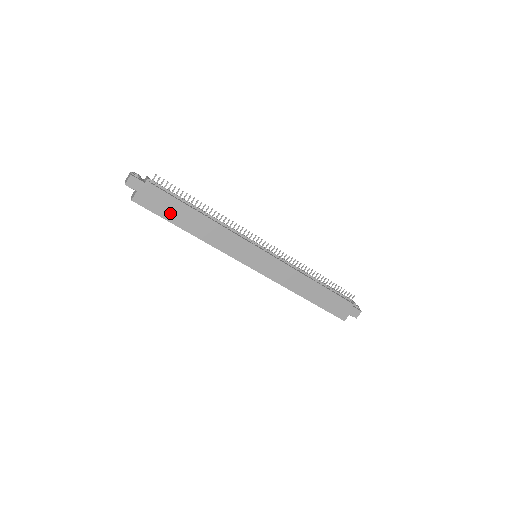
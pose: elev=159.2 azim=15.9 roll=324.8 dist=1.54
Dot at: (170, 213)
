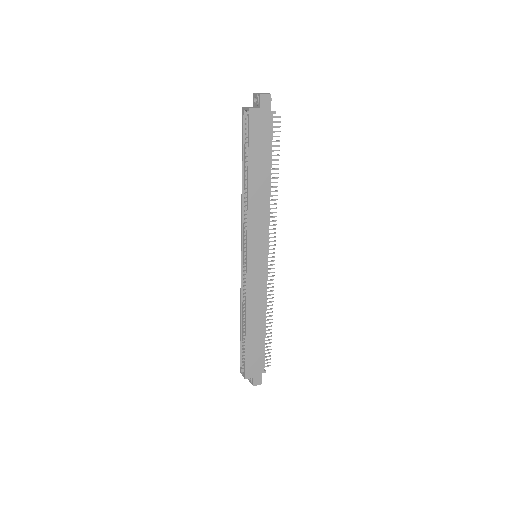
Dot at: (257, 152)
